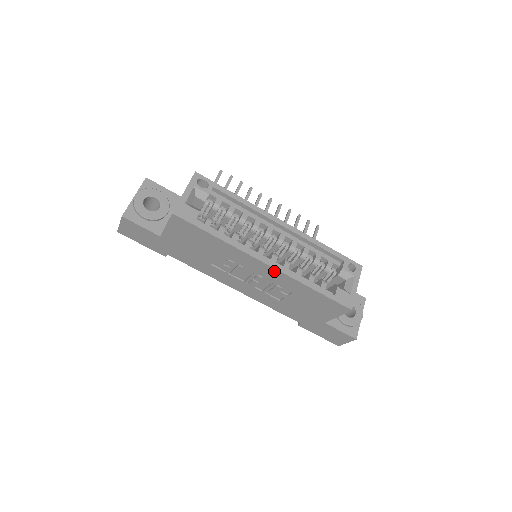
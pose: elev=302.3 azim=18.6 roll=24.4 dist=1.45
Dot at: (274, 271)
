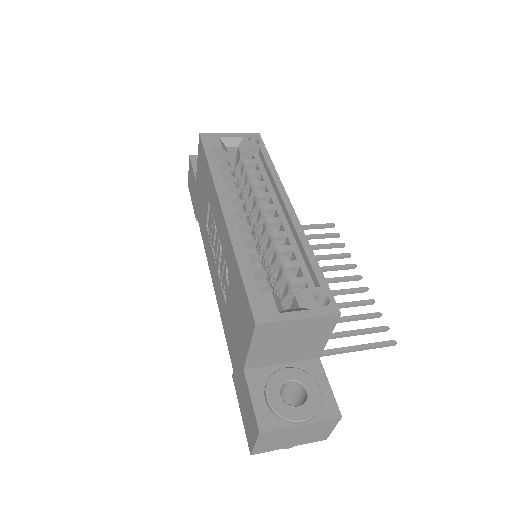
Dot at: (224, 225)
